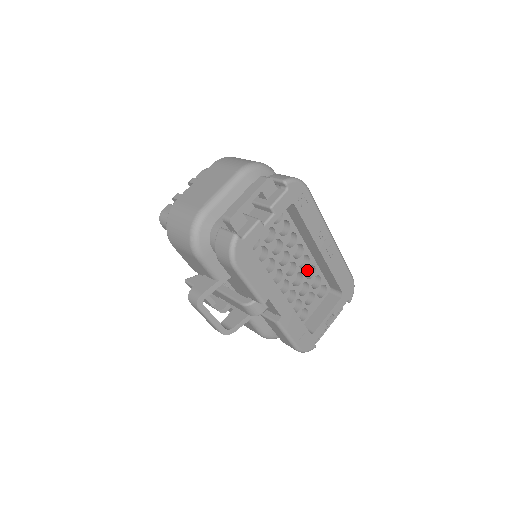
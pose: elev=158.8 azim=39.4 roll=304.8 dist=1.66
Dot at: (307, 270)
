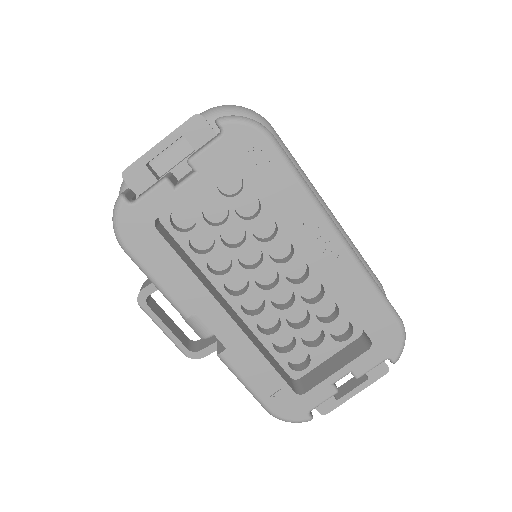
Dot at: (316, 289)
